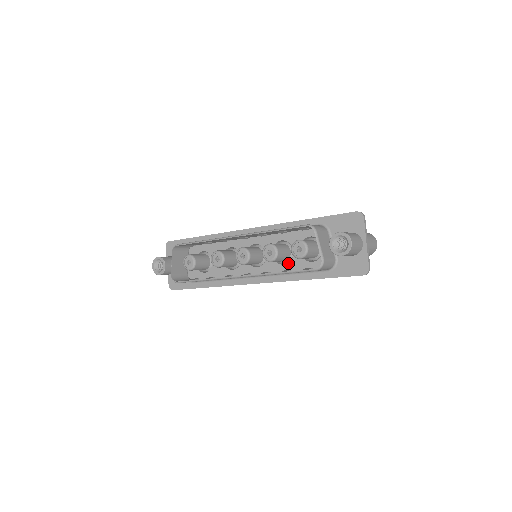
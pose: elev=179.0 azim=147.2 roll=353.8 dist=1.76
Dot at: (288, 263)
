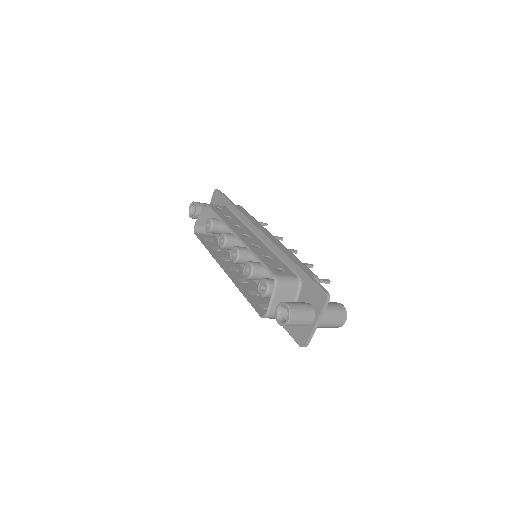
Dot at: occluded
